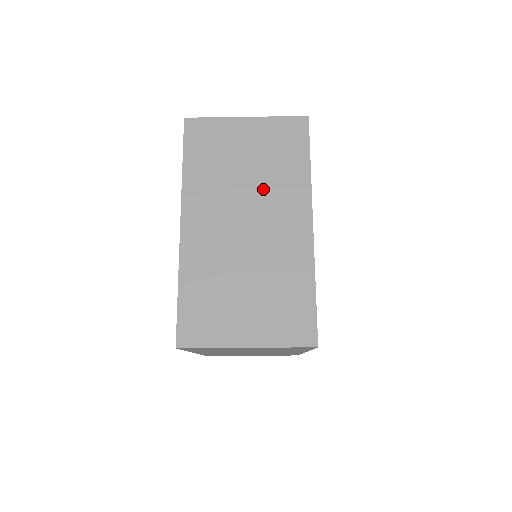
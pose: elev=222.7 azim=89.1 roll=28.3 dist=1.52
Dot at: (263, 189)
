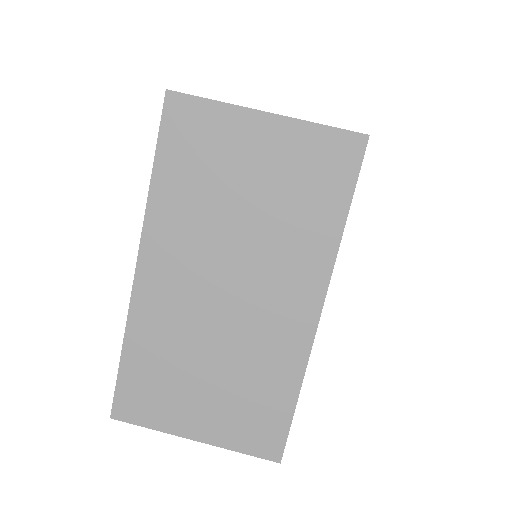
Dot at: occluded
